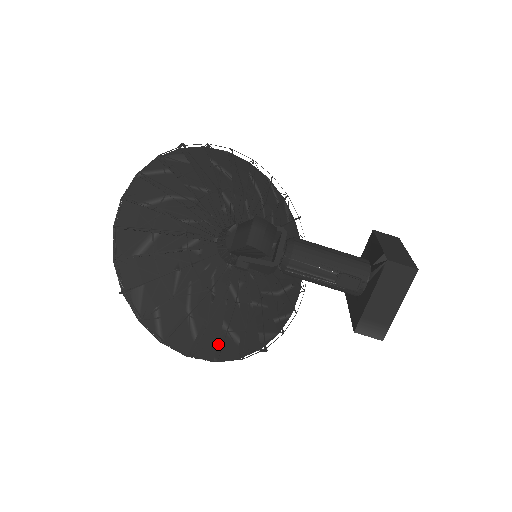
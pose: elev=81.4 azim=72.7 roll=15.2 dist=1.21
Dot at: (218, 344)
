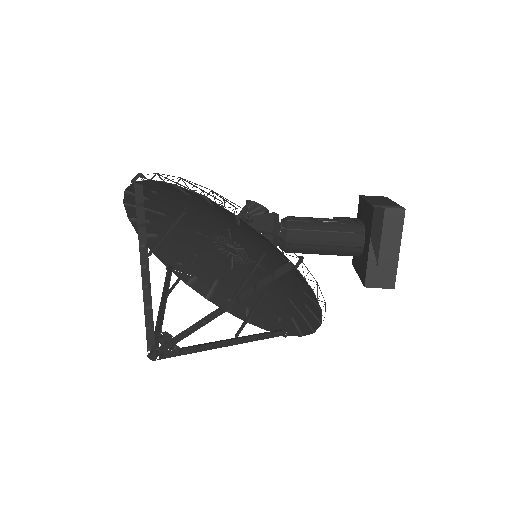
Dot at: (240, 221)
